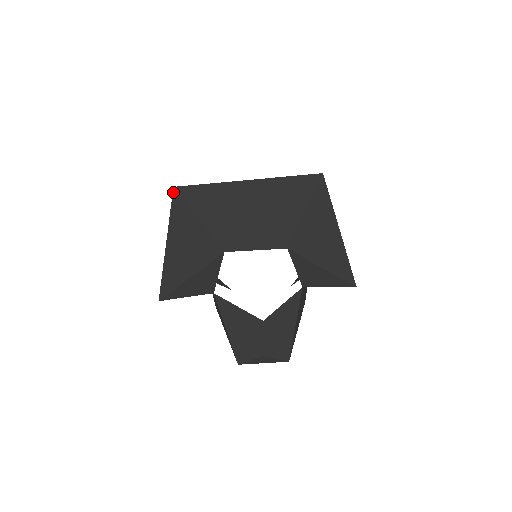
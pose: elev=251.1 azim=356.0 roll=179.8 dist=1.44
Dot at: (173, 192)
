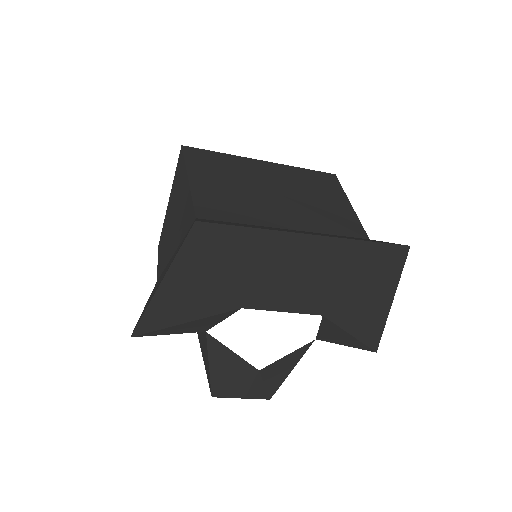
Dot at: (192, 227)
